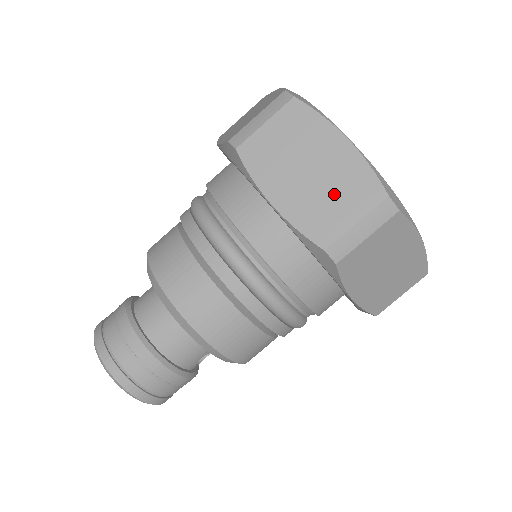
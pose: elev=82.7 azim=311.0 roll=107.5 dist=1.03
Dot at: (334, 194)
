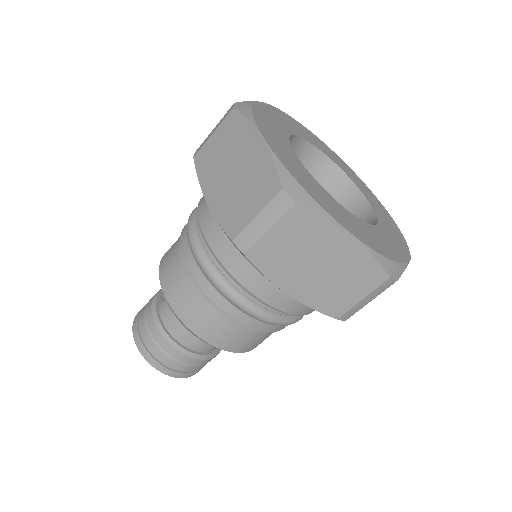
Dot at: (342, 281)
